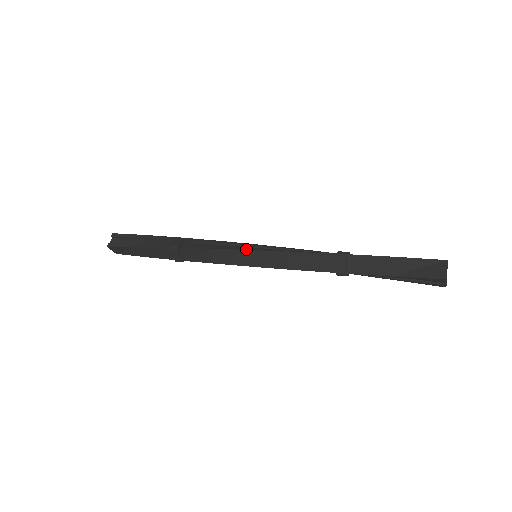
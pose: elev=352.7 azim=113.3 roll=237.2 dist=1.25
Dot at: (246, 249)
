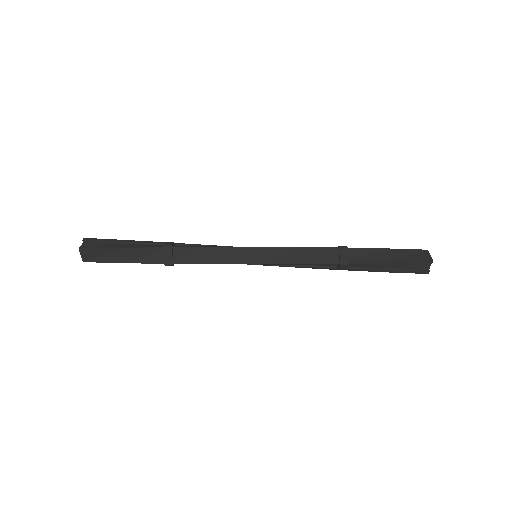
Dot at: occluded
